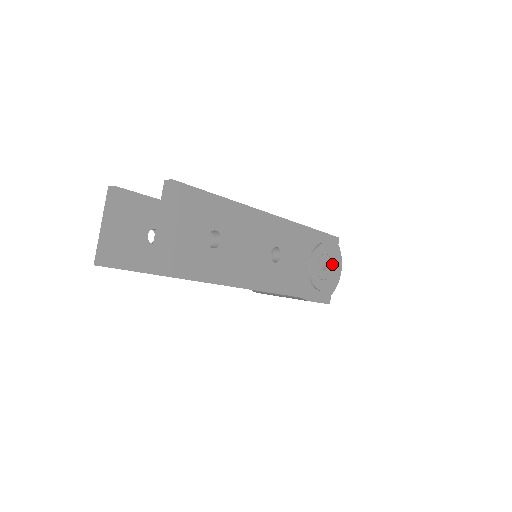
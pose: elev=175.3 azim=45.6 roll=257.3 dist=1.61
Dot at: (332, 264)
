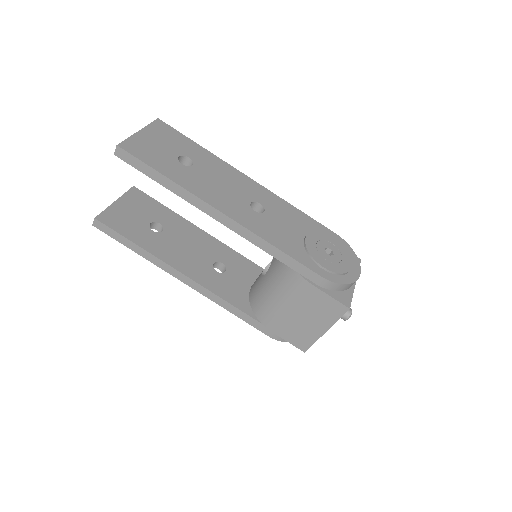
Dot at: (342, 257)
